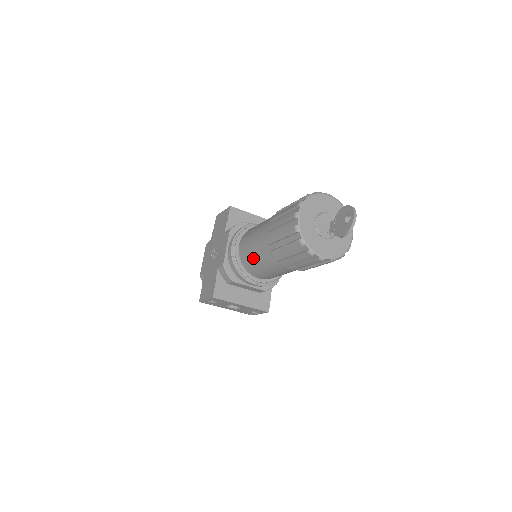
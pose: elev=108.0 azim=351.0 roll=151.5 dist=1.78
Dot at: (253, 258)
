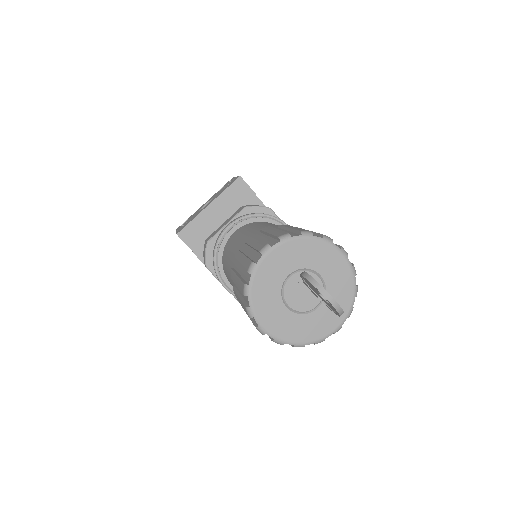
Dot at: occluded
